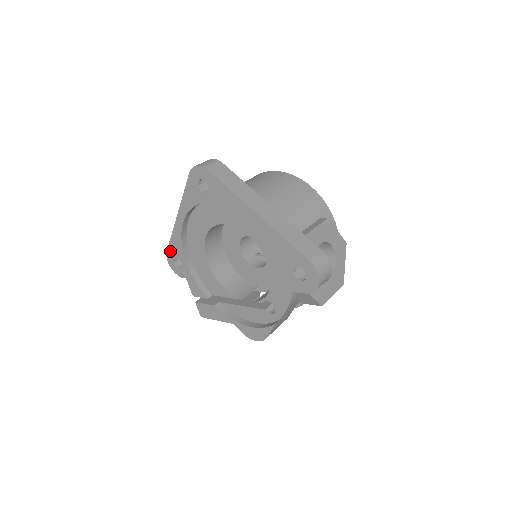
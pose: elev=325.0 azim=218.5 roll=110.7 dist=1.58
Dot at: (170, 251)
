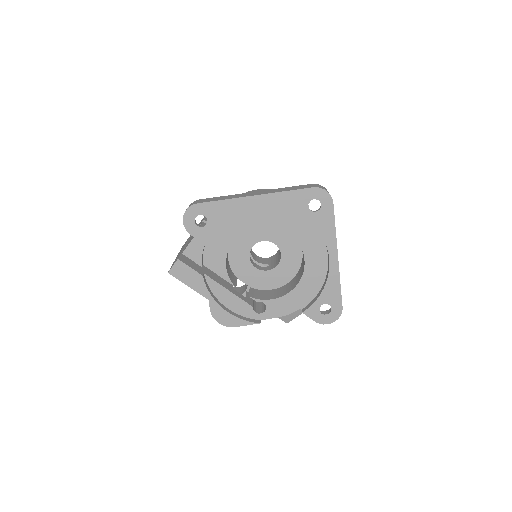
Dot at: (204, 206)
